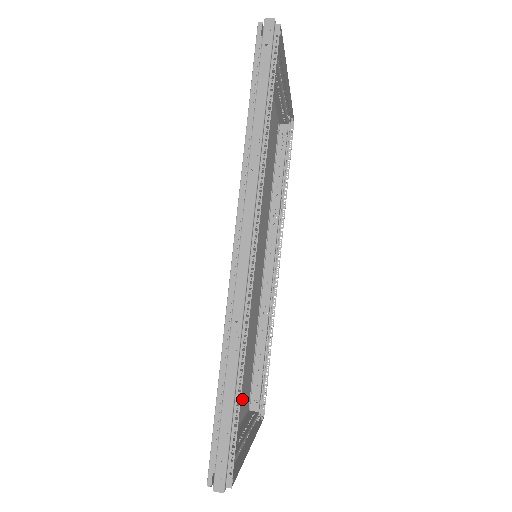
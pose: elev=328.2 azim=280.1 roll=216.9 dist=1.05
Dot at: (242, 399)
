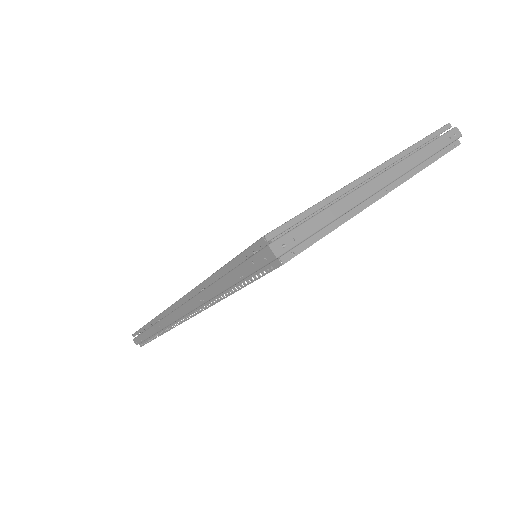
Dot at: occluded
